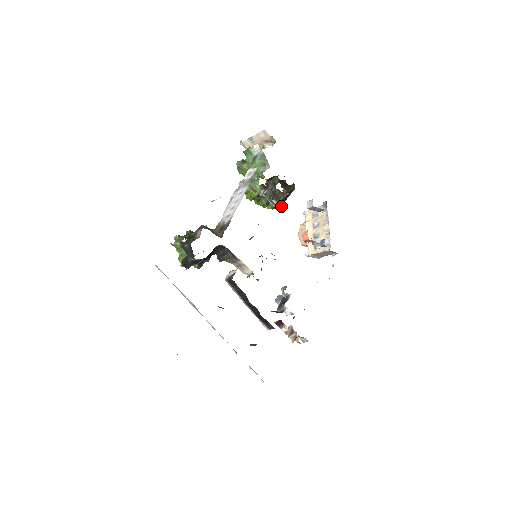
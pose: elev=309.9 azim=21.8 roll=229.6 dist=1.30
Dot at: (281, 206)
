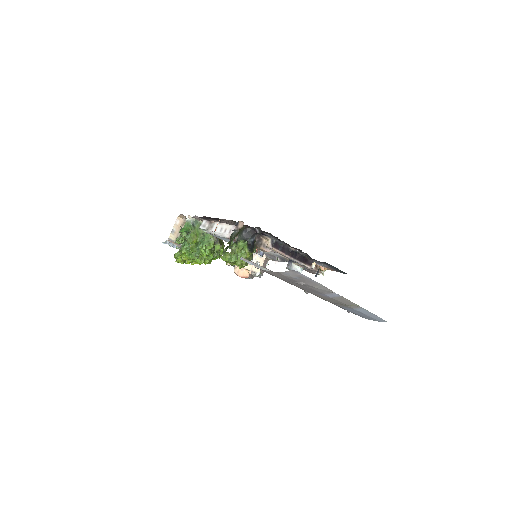
Dot at: occluded
